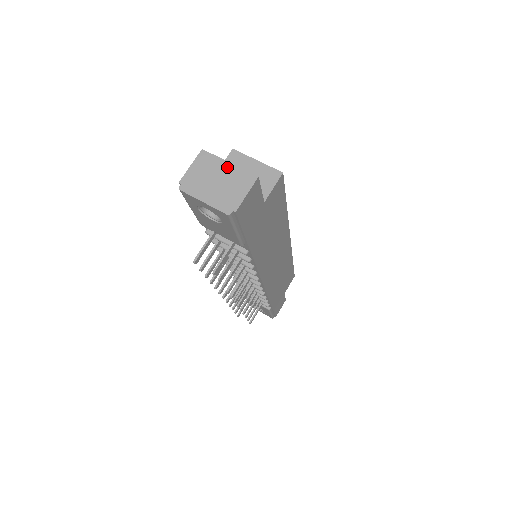
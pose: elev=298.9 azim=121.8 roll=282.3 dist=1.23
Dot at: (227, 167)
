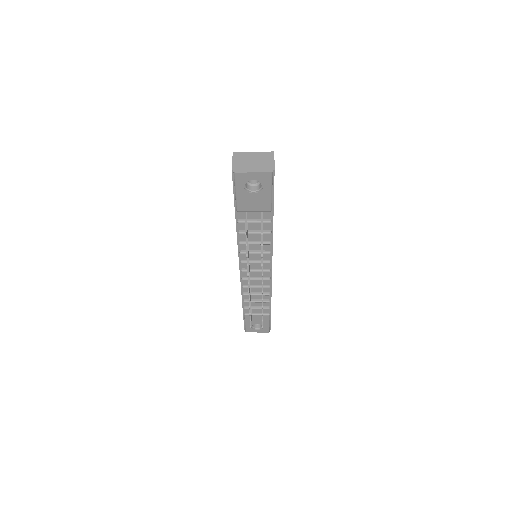
Dot at: (254, 154)
